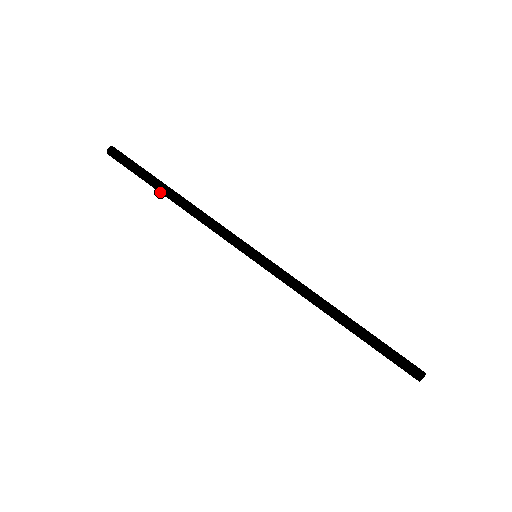
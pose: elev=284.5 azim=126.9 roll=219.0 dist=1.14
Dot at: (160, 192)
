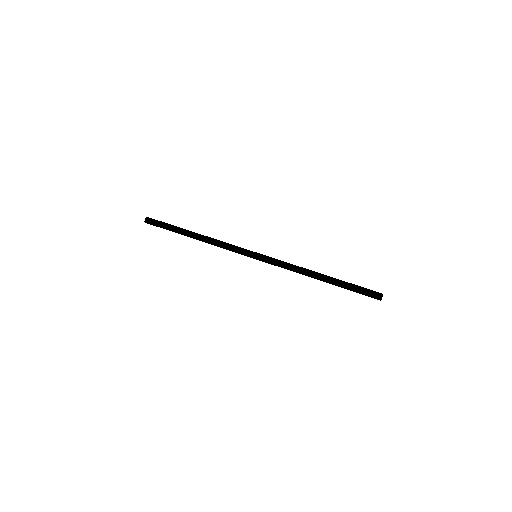
Dot at: (185, 234)
